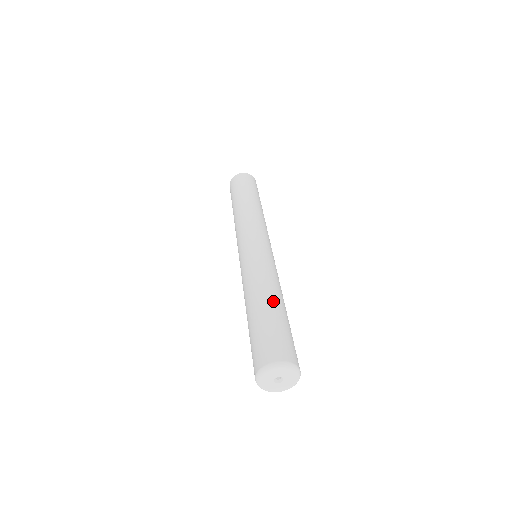
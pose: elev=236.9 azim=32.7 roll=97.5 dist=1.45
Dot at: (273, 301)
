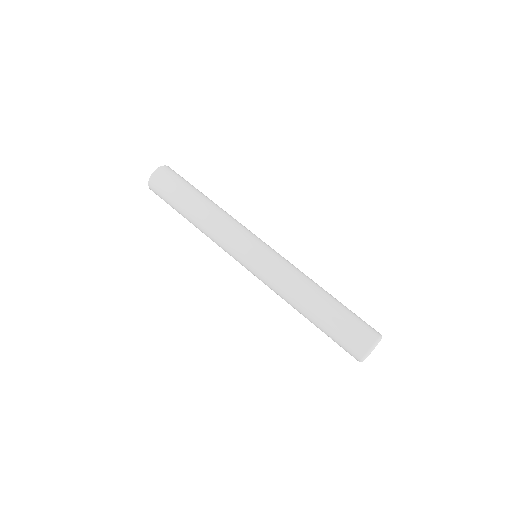
Dot at: (327, 294)
